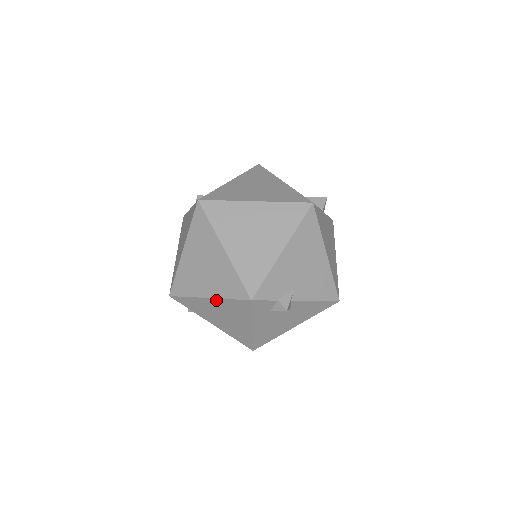
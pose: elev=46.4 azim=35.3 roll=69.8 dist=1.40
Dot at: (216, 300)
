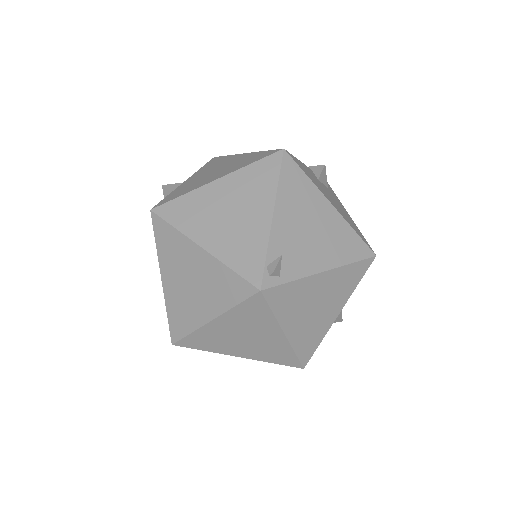
Dot at: (163, 291)
